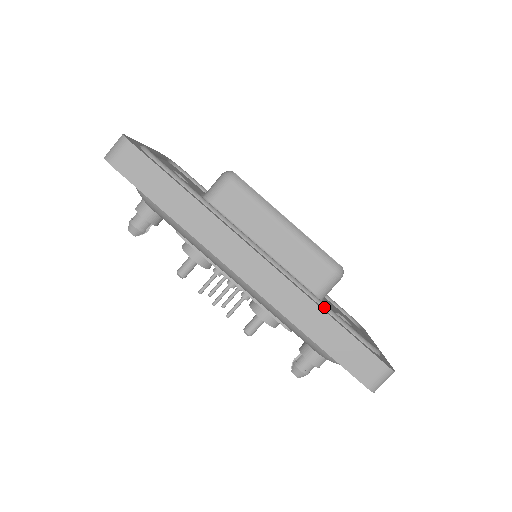
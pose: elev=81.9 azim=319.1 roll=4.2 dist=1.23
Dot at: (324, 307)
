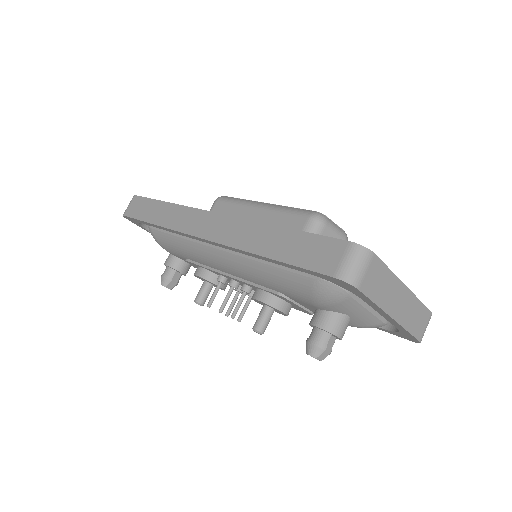
Dot at: occluded
